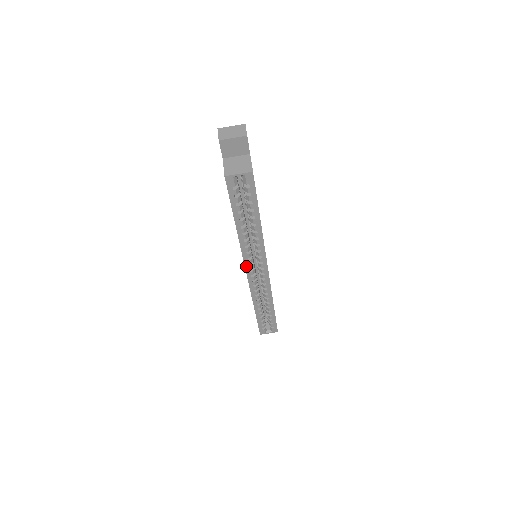
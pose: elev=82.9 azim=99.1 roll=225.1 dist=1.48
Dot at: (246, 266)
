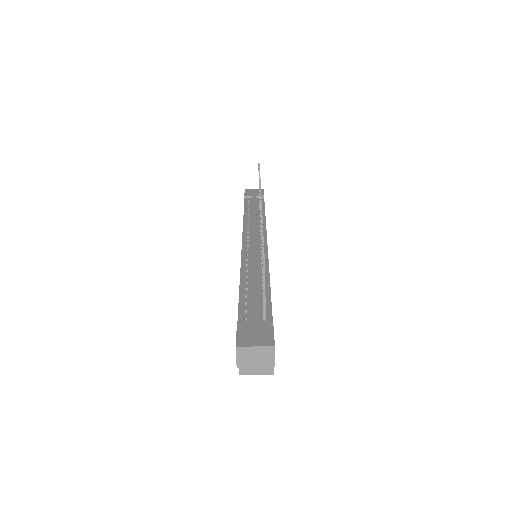
Dot at: occluded
